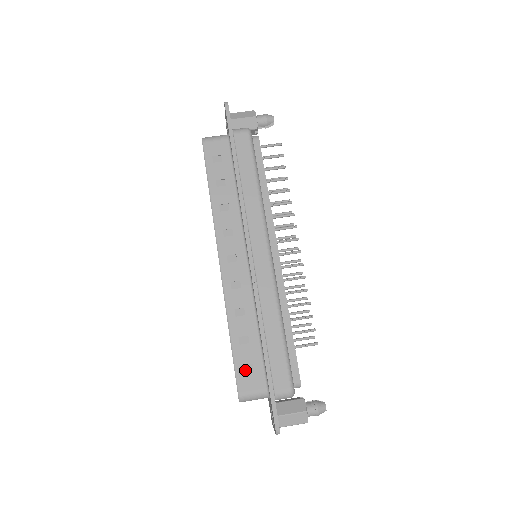
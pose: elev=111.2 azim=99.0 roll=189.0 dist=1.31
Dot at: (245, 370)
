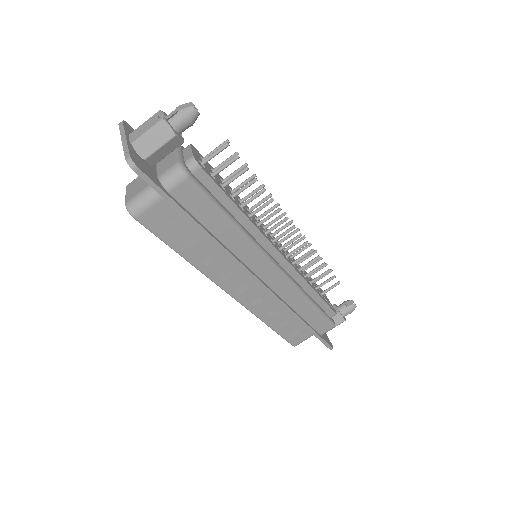
Dot at: (293, 335)
